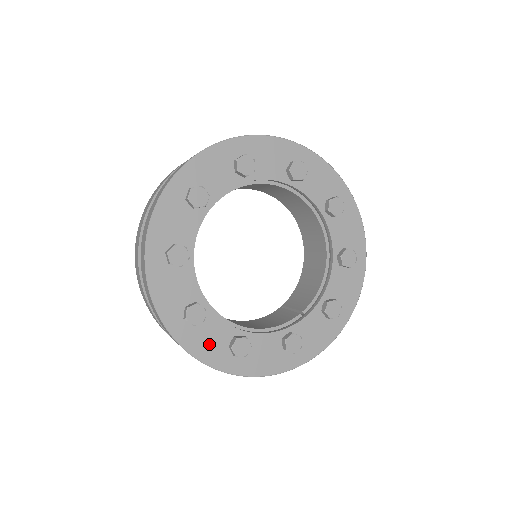
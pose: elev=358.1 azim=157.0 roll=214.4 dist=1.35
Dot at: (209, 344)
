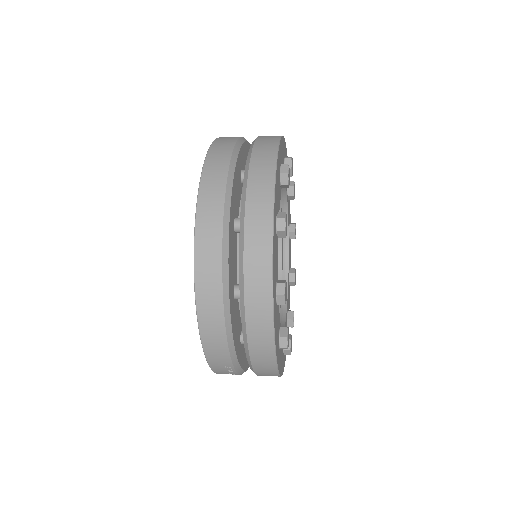
Dot at: (275, 262)
